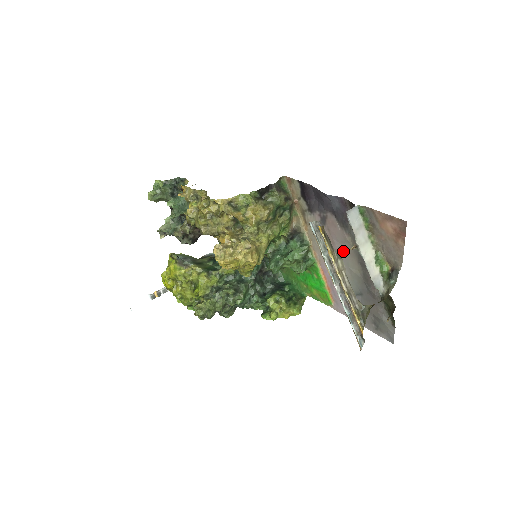
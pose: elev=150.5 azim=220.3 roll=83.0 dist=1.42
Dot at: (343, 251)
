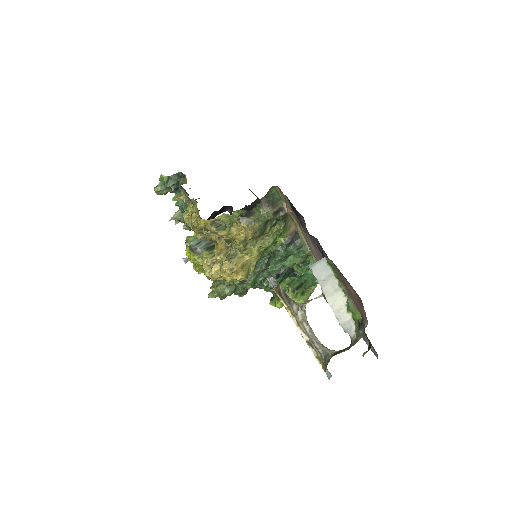
Dot at: occluded
